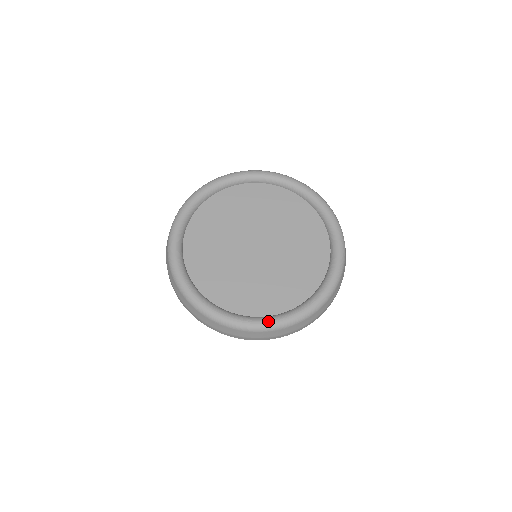
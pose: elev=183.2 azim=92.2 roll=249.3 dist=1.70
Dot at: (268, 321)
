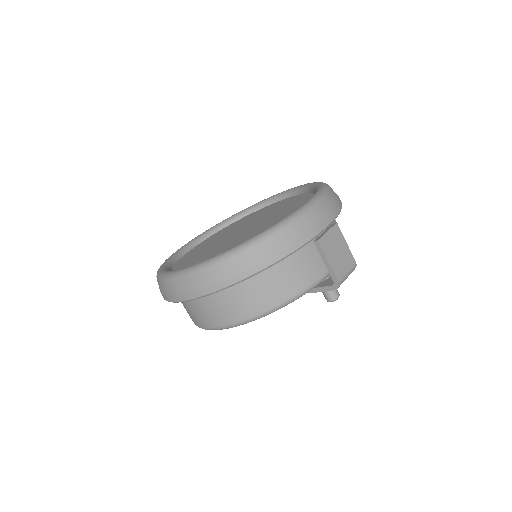
Dot at: (184, 268)
